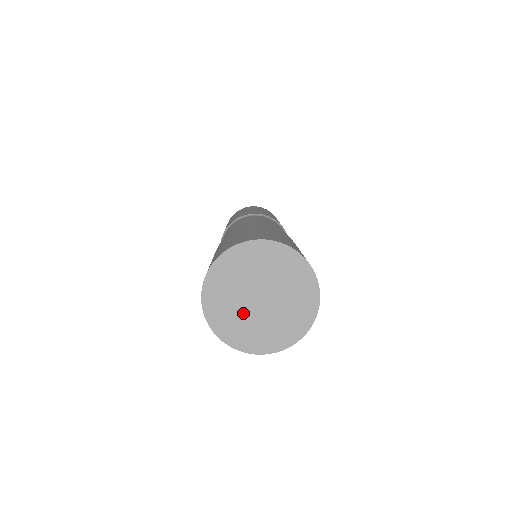
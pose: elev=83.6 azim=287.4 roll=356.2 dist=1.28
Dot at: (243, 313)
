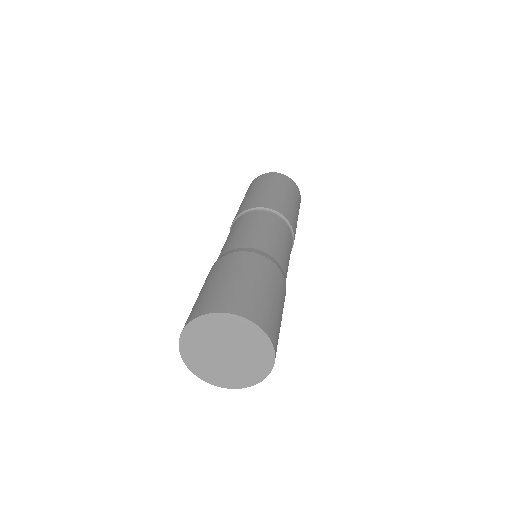
Dot at: (207, 350)
